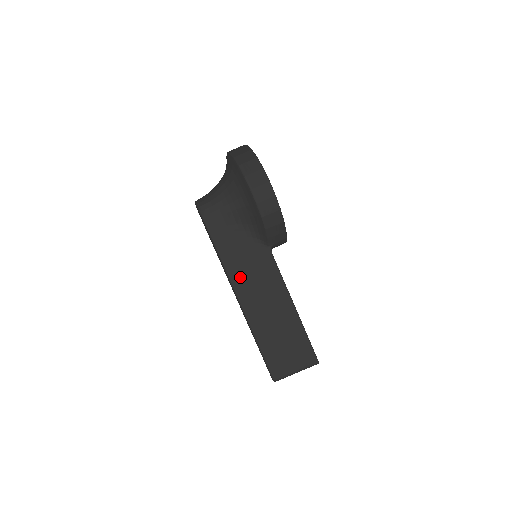
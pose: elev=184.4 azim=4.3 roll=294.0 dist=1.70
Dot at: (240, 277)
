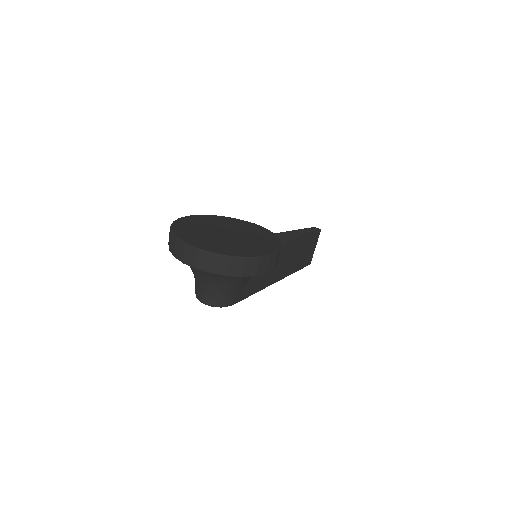
Dot at: (270, 279)
